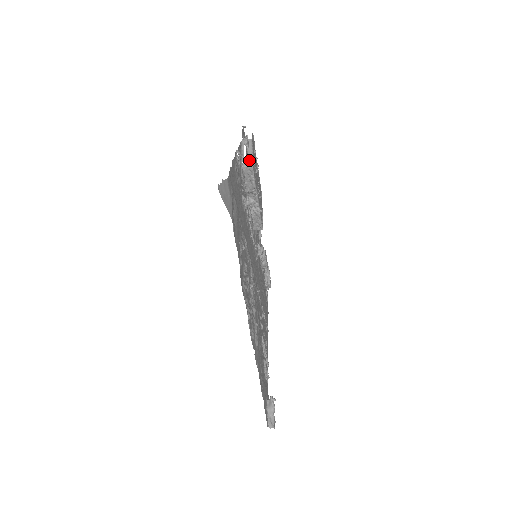
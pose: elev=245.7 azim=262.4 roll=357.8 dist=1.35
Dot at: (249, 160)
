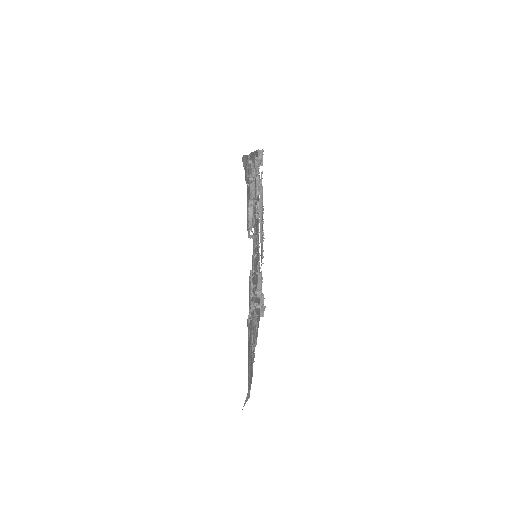
Dot at: (258, 295)
